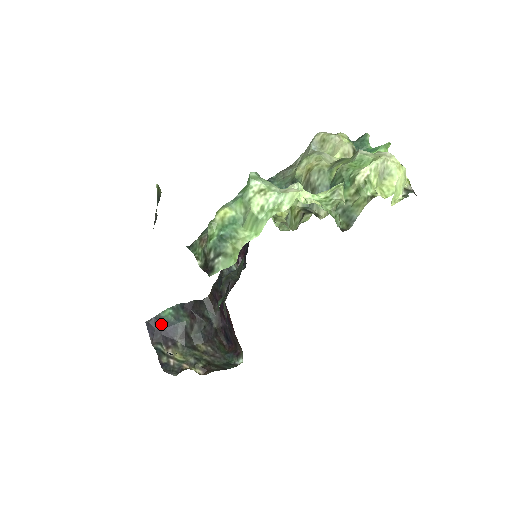
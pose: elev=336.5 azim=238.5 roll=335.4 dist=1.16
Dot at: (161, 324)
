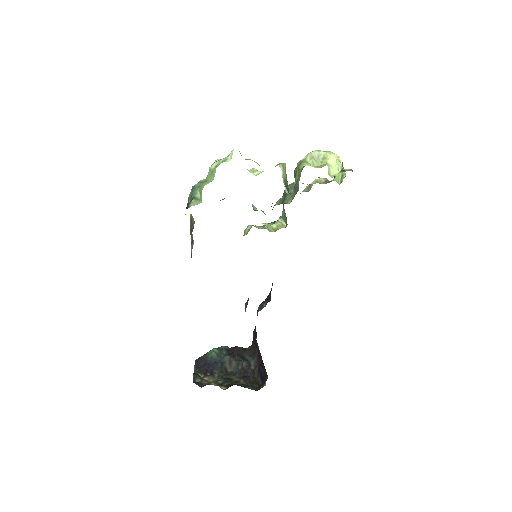
Dot at: (206, 360)
